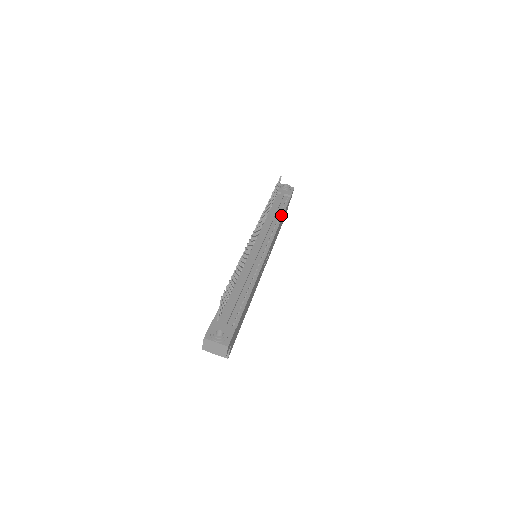
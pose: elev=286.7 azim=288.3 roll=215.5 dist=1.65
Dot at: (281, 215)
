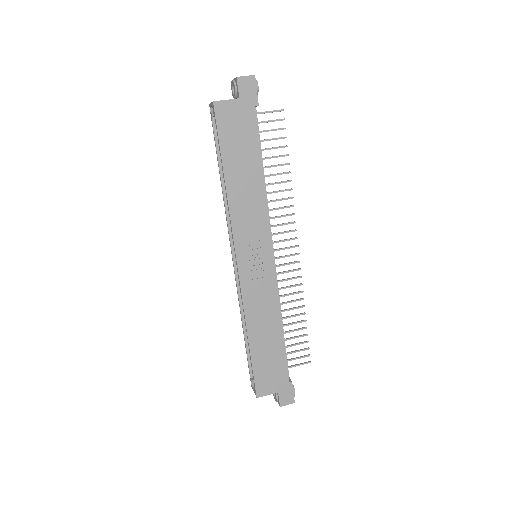
Dot at: occluded
